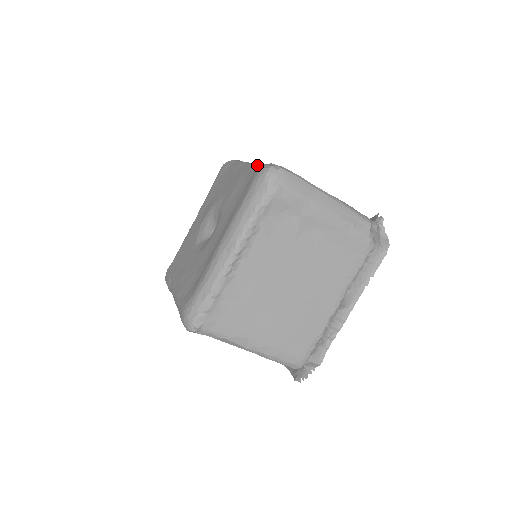
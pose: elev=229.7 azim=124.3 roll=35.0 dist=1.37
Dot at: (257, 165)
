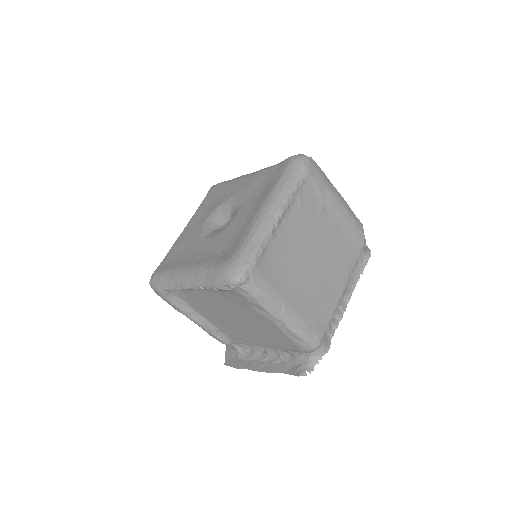
Dot at: occluded
